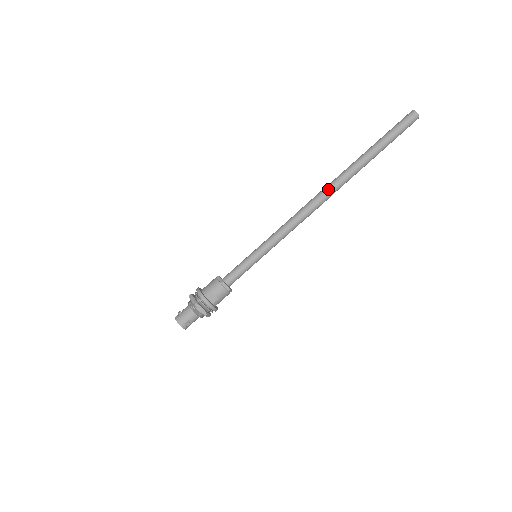
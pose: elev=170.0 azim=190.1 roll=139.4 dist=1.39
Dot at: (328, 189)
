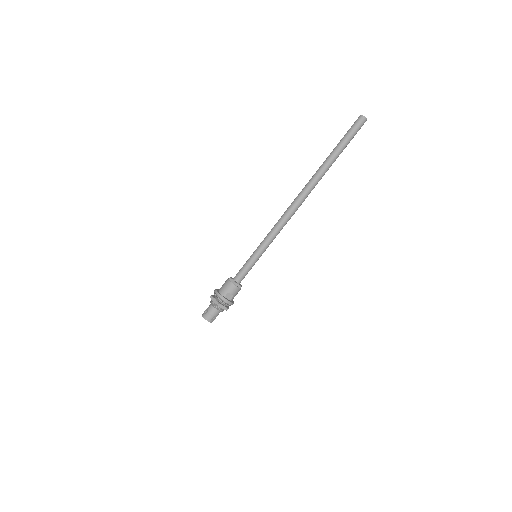
Dot at: (304, 193)
